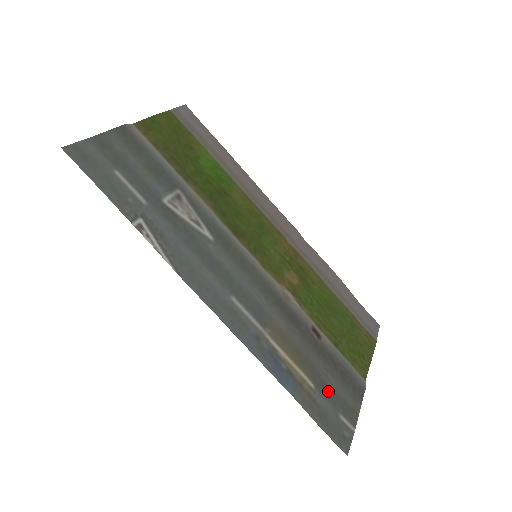
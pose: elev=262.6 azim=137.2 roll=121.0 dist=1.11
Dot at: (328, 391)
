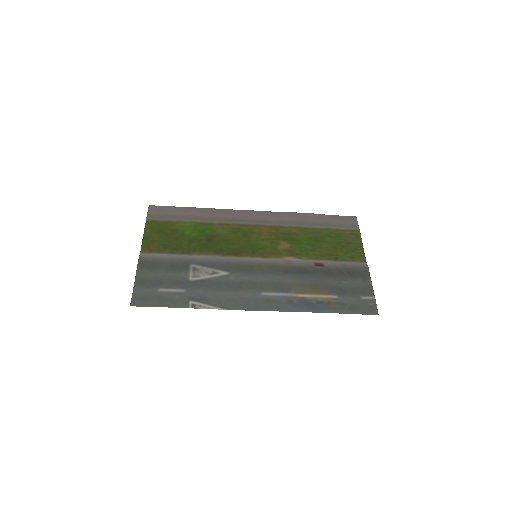
Dot at: (347, 291)
